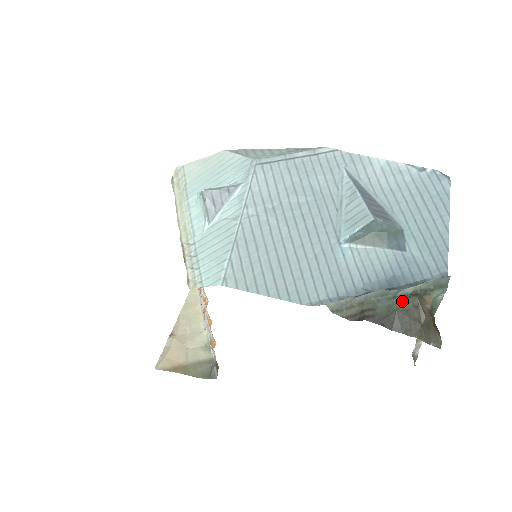
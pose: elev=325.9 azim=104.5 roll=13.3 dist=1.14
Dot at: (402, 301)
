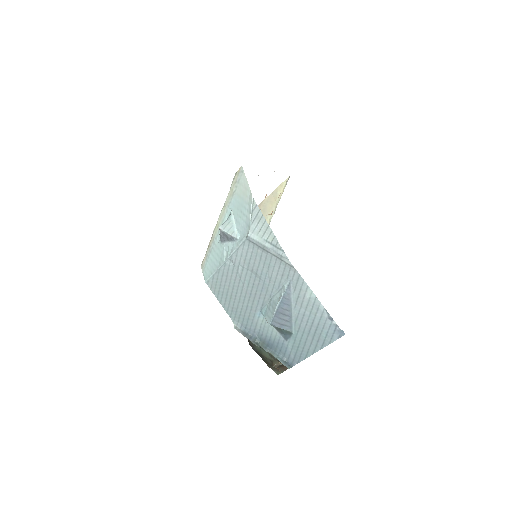
Dot at: (266, 354)
